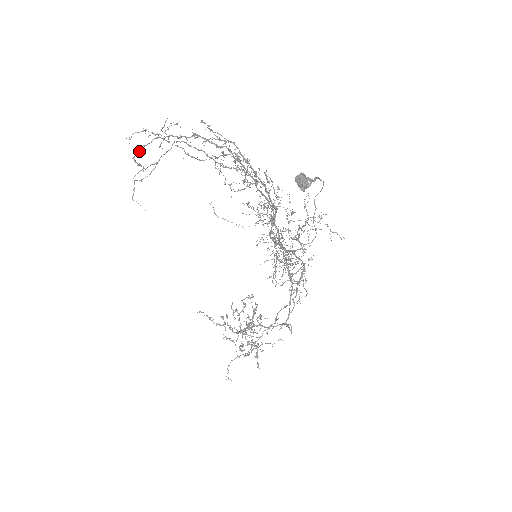
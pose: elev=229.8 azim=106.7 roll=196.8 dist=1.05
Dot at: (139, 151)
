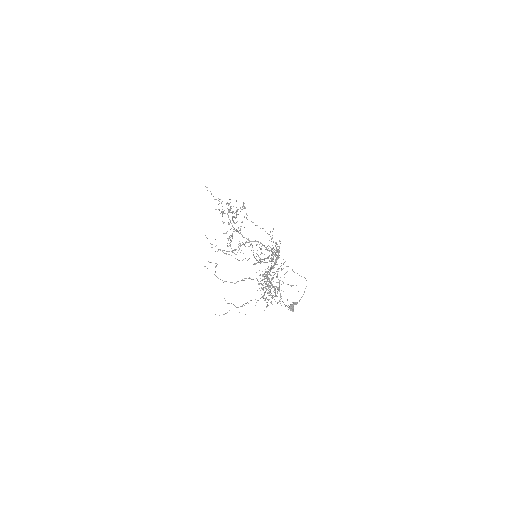
Dot at: (220, 279)
